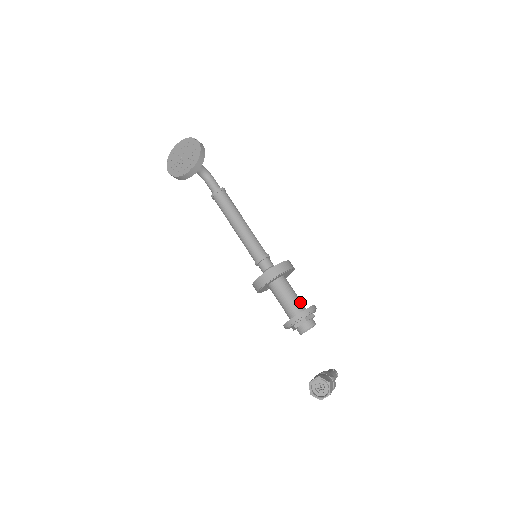
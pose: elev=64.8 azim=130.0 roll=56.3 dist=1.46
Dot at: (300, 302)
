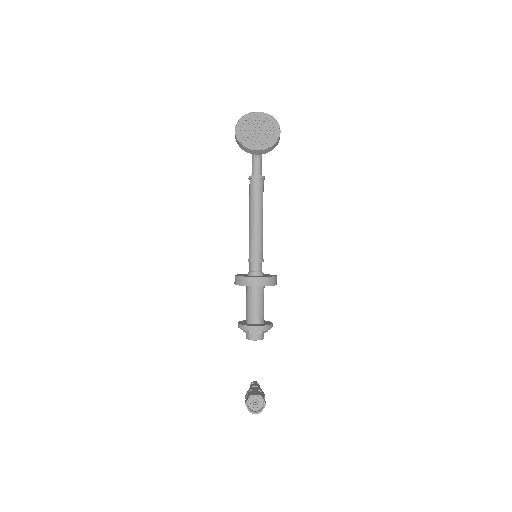
Dot at: occluded
